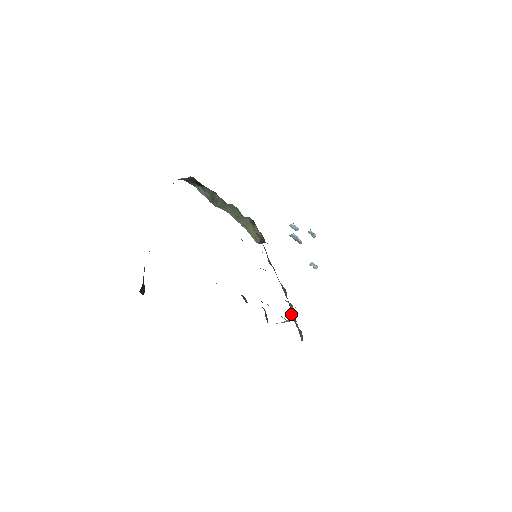
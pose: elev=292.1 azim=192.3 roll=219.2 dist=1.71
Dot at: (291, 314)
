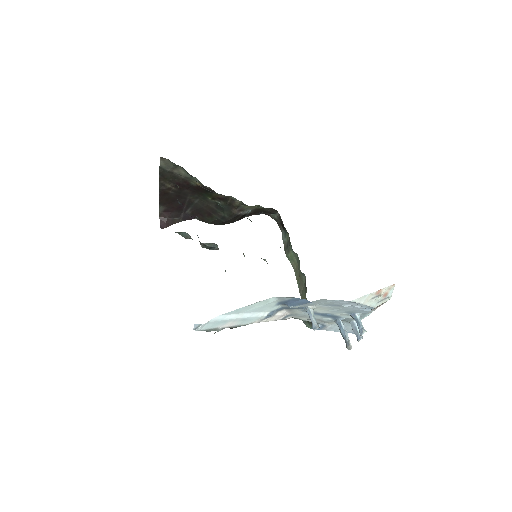
Dot at: occluded
